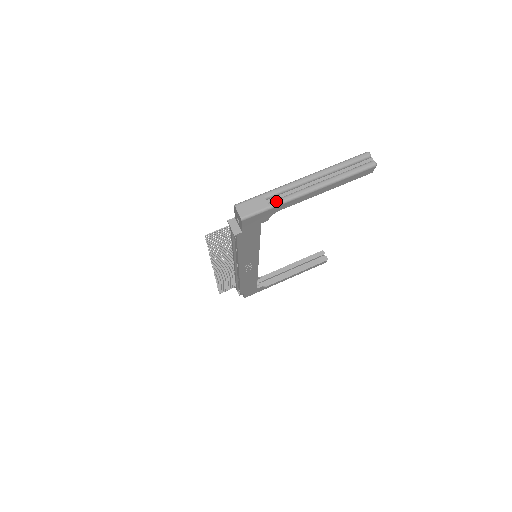
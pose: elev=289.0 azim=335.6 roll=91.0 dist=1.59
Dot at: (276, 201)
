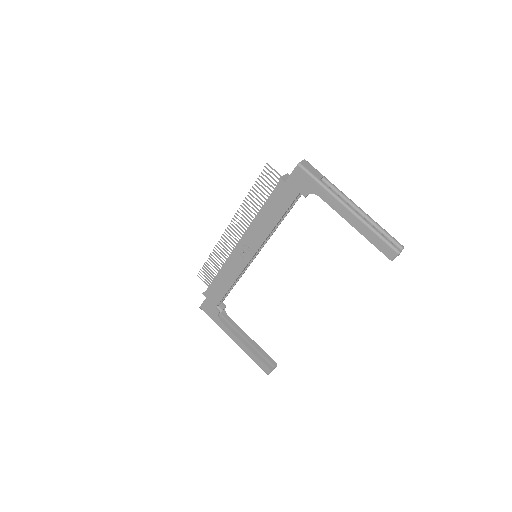
Dot at: (326, 184)
